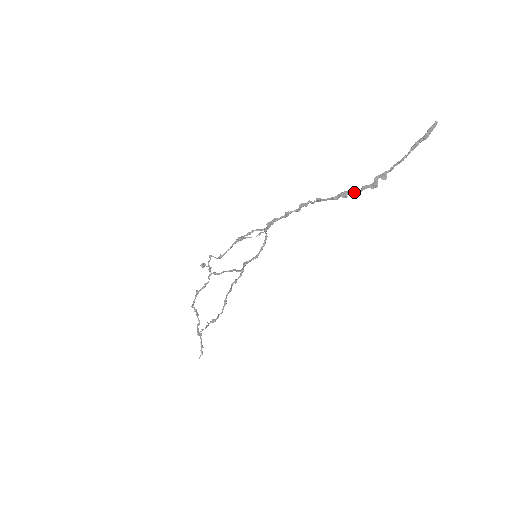
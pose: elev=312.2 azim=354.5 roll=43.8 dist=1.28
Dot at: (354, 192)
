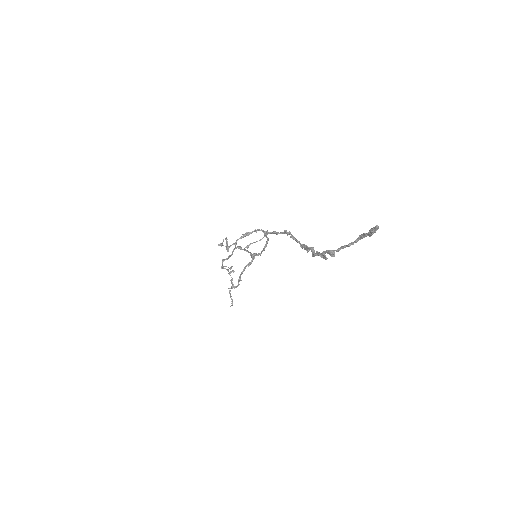
Dot at: occluded
